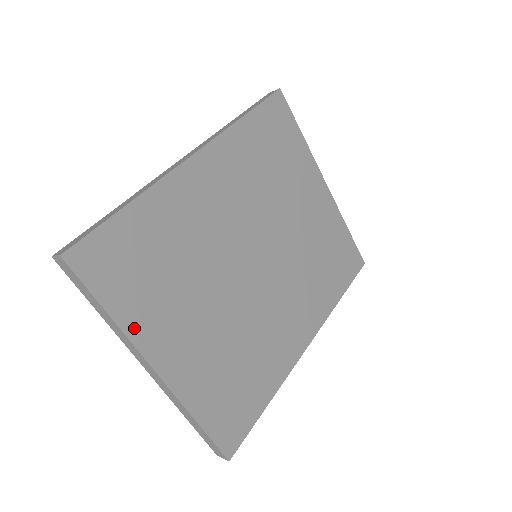
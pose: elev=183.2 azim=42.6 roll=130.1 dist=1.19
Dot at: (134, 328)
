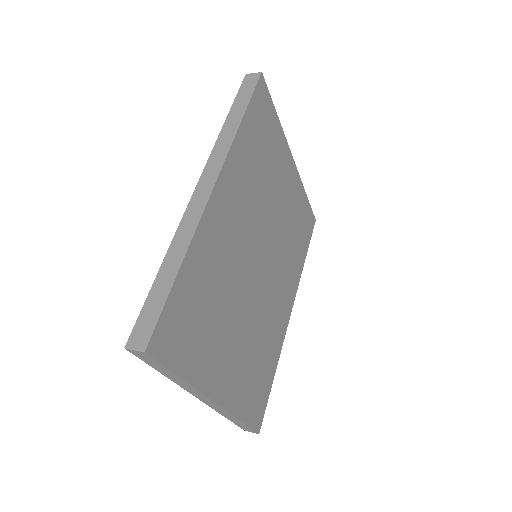
Dot at: (199, 378)
